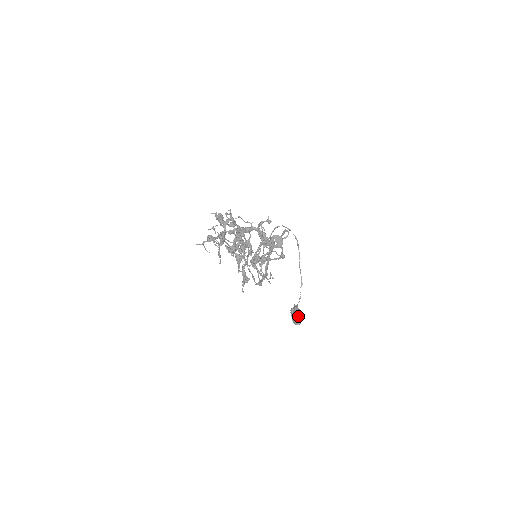
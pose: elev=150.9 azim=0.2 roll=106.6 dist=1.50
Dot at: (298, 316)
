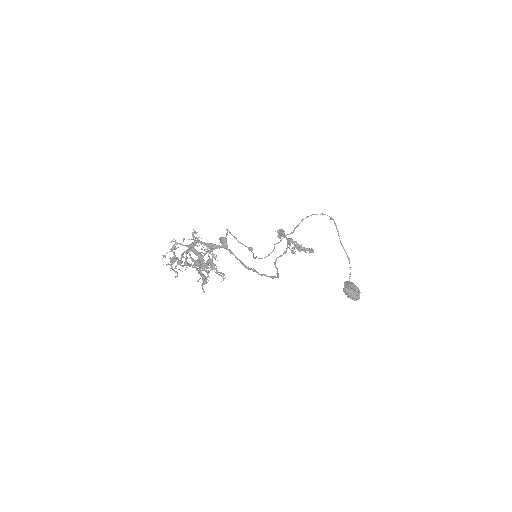
Dot at: (347, 291)
